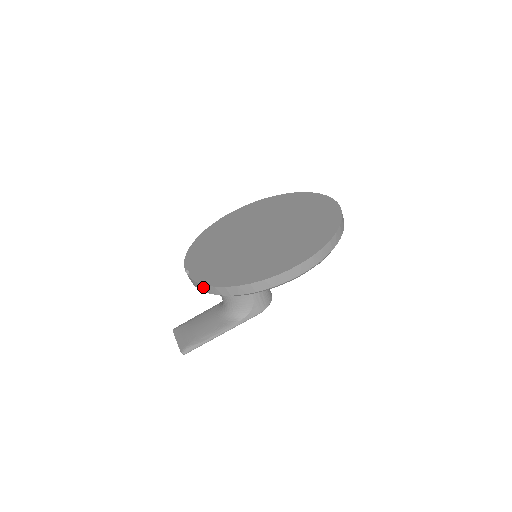
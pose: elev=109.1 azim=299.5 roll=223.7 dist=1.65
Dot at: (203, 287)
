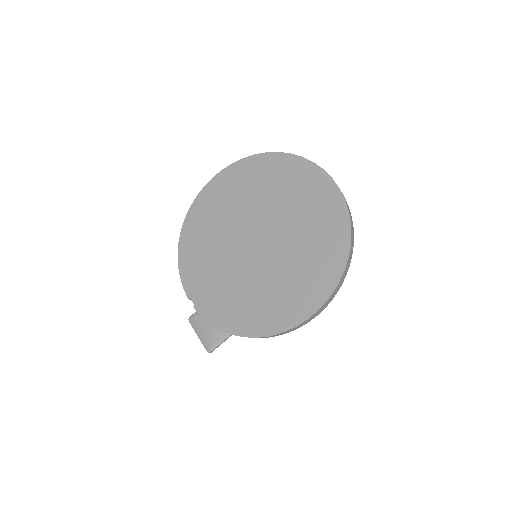
Dot at: (217, 327)
